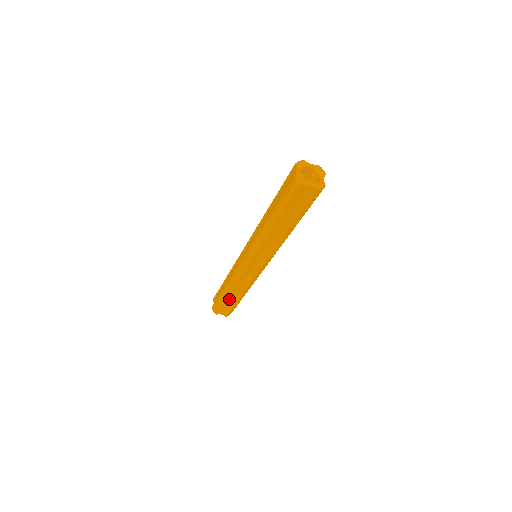
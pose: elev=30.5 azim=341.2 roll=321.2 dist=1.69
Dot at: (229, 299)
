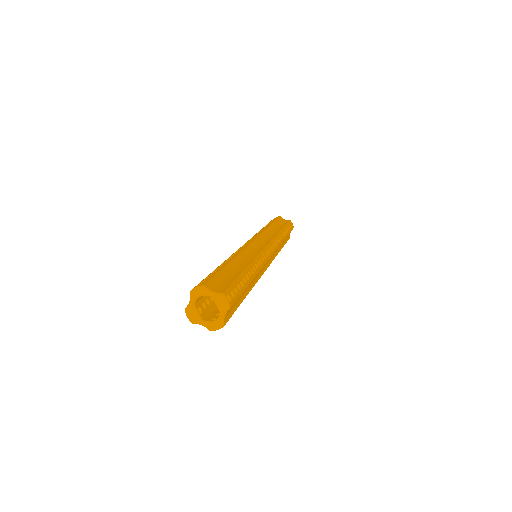
Dot at: occluded
